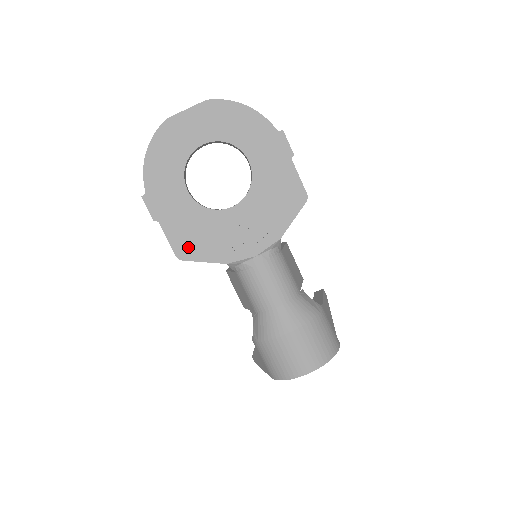
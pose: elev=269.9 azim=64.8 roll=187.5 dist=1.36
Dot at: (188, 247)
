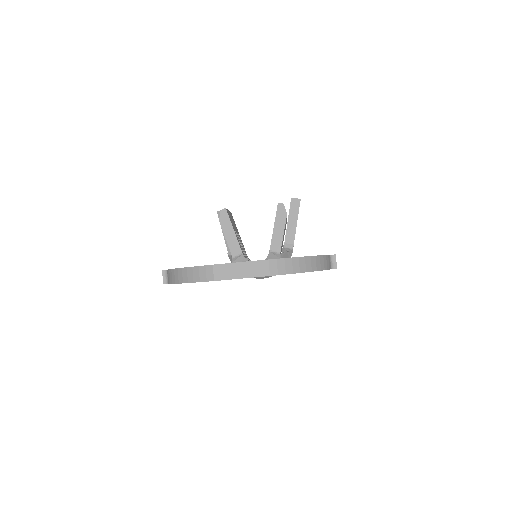
Dot at: occluded
